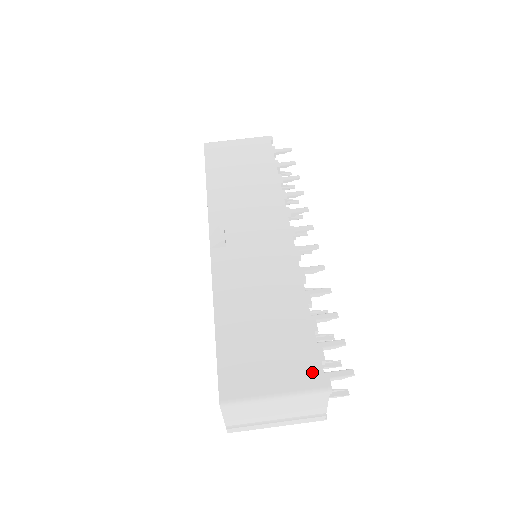
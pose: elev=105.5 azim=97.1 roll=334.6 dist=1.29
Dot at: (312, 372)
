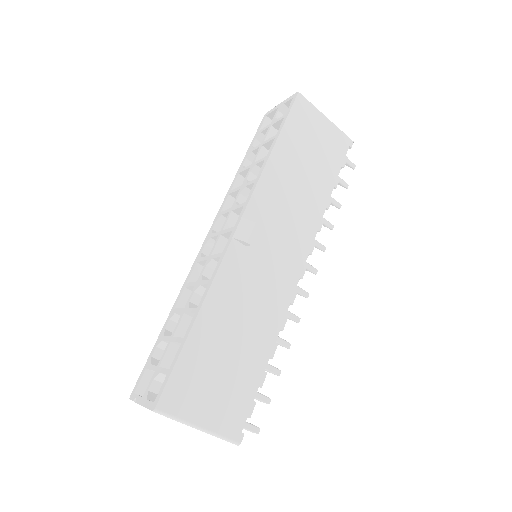
Dot at: (236, 423)
